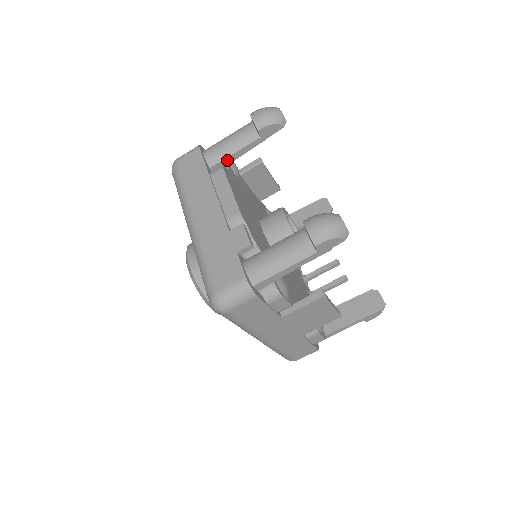
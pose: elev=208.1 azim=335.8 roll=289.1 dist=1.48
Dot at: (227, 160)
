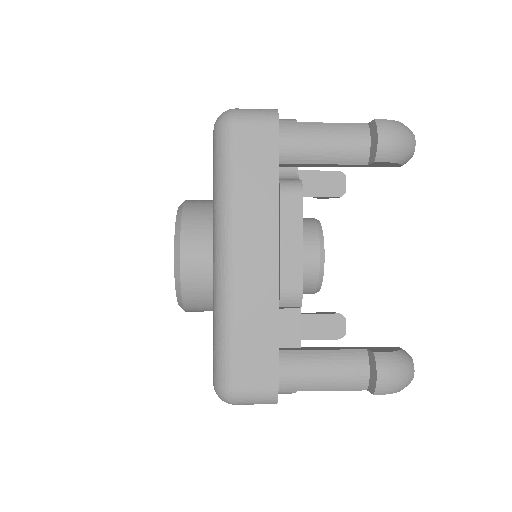
Dot at: (306, 164)
